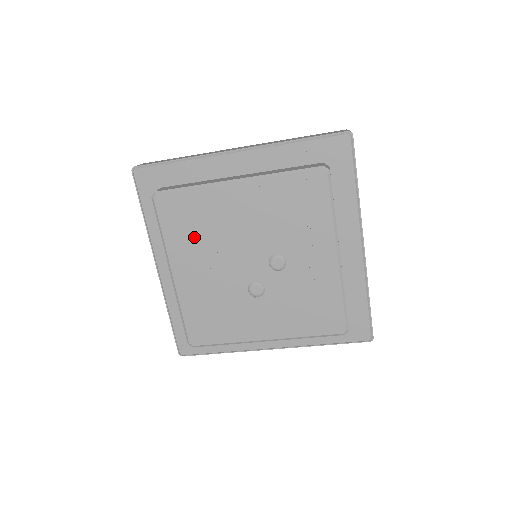
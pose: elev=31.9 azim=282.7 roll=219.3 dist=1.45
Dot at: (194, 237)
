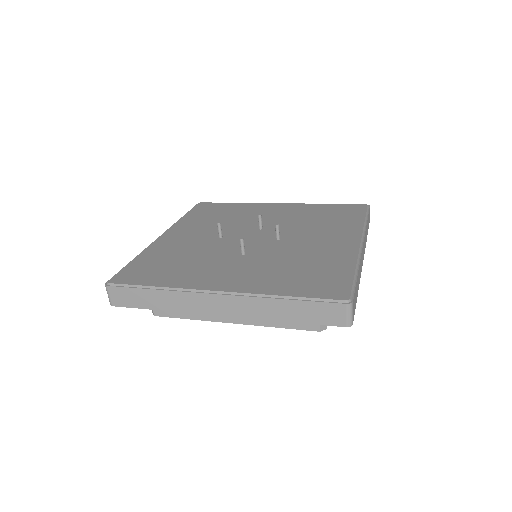
Dot at: occluded
